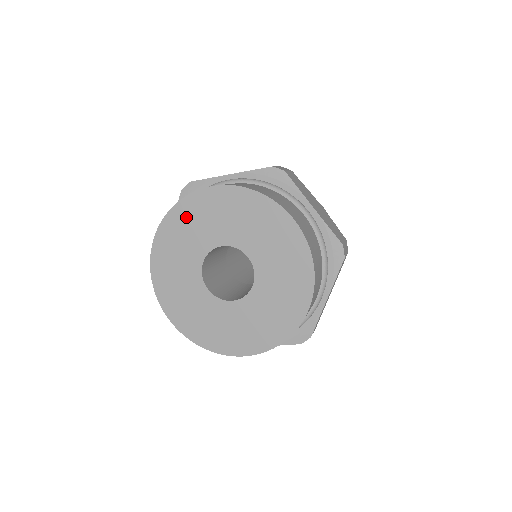
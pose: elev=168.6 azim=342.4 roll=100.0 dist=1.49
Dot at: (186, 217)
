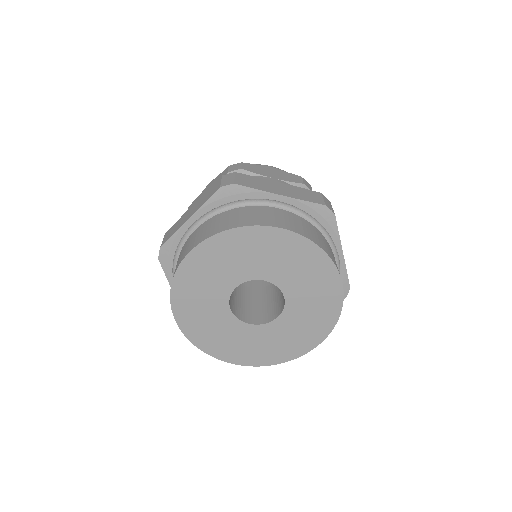
Dot at: (239, 244)
